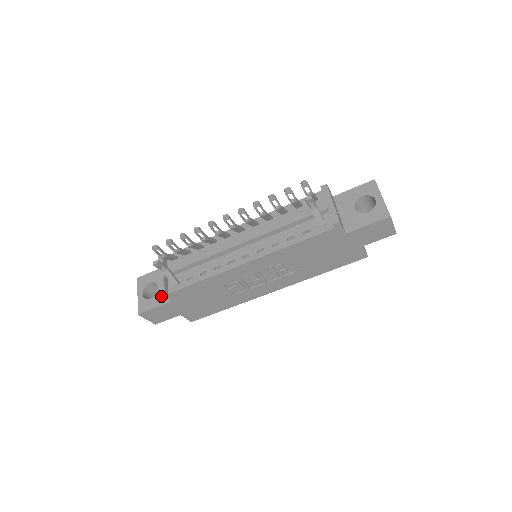
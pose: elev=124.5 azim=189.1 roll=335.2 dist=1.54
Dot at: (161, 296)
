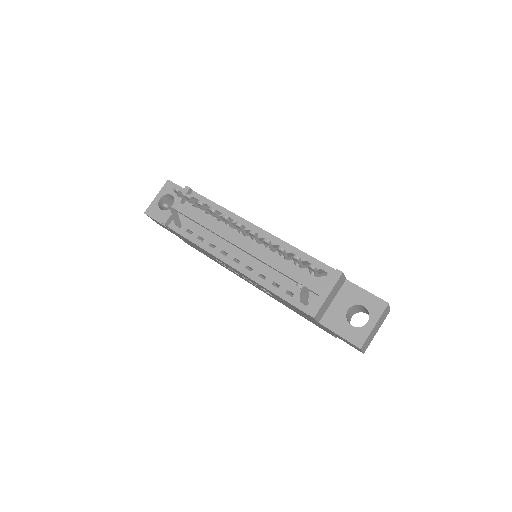
Dot at: occluded
